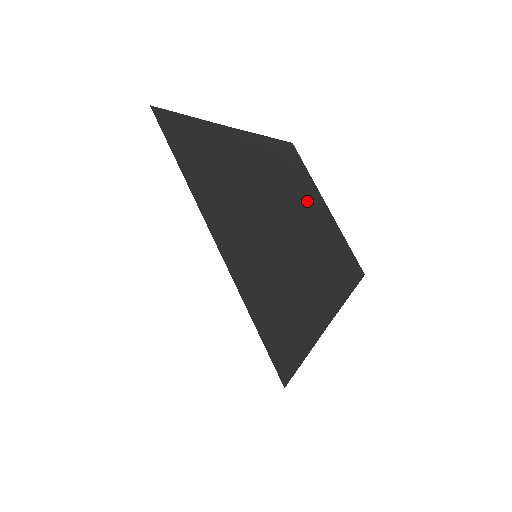
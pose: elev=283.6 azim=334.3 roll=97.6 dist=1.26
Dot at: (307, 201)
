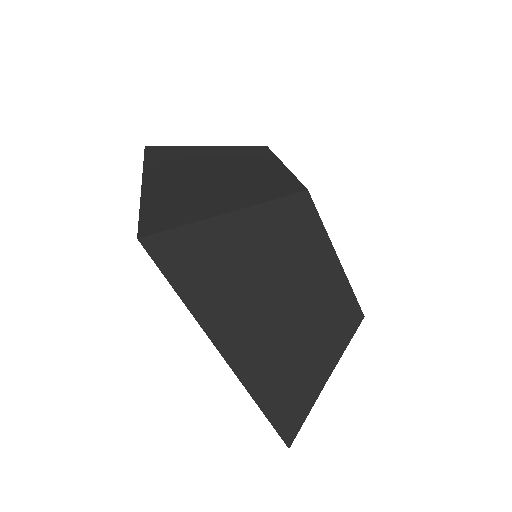
Dot at: (318, 265)
